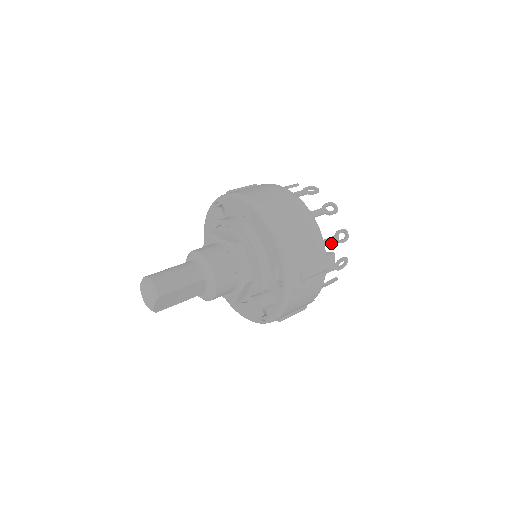
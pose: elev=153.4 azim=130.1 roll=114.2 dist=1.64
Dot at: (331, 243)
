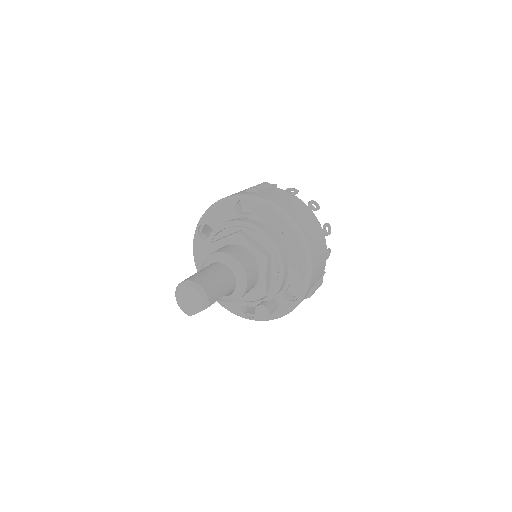
Dot at: occluded
